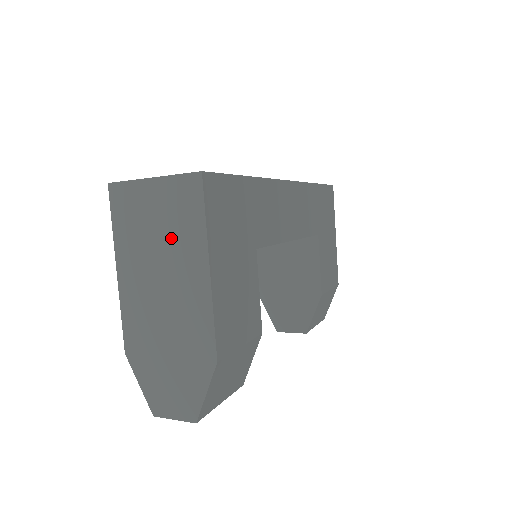
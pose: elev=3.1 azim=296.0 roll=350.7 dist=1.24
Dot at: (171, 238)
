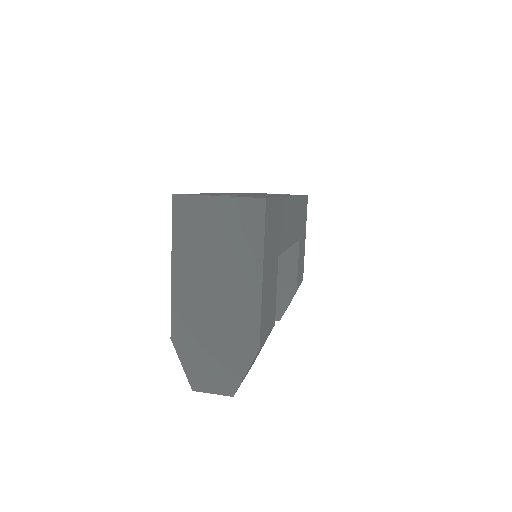
Dot at: (230, 248)
